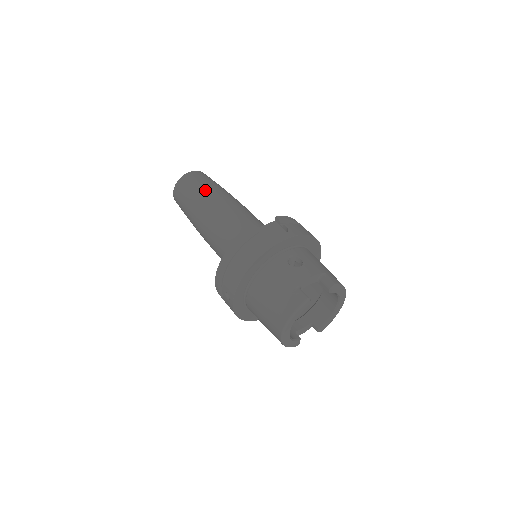
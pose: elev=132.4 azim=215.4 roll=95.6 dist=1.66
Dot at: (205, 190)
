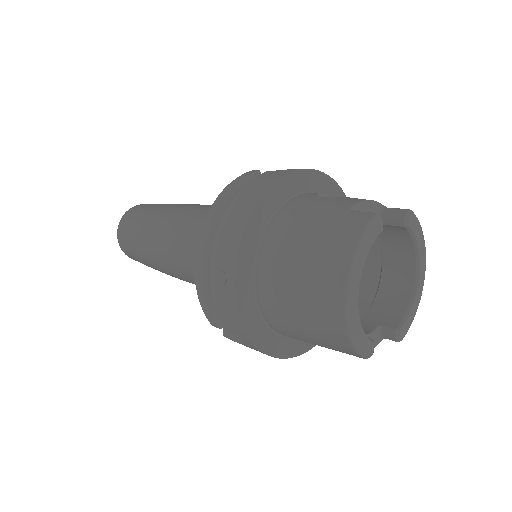
Dot at: (165, 204)
